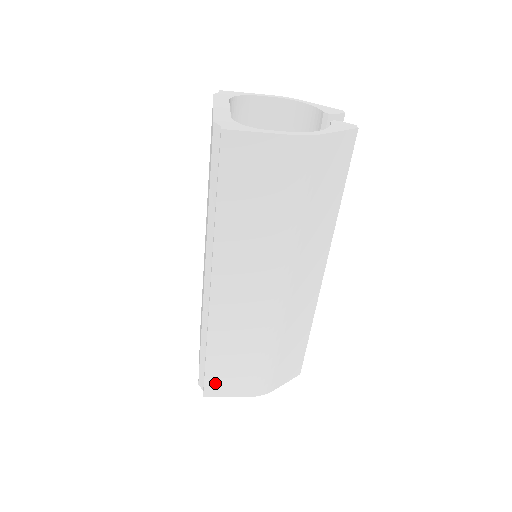
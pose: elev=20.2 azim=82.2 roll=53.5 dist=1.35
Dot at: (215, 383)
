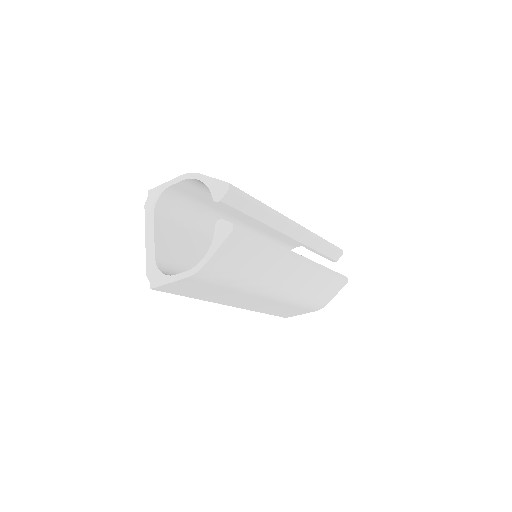
Dot at: (285, 315)
